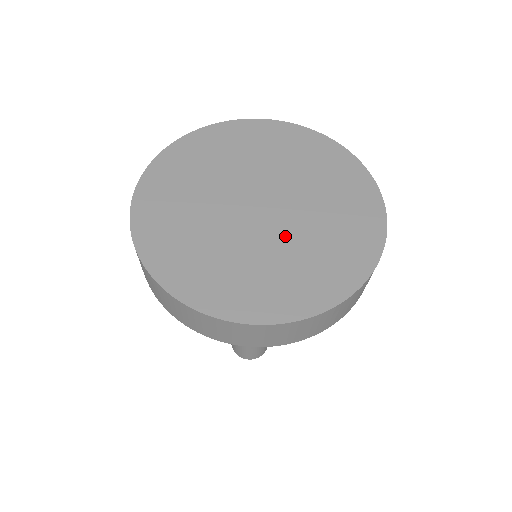
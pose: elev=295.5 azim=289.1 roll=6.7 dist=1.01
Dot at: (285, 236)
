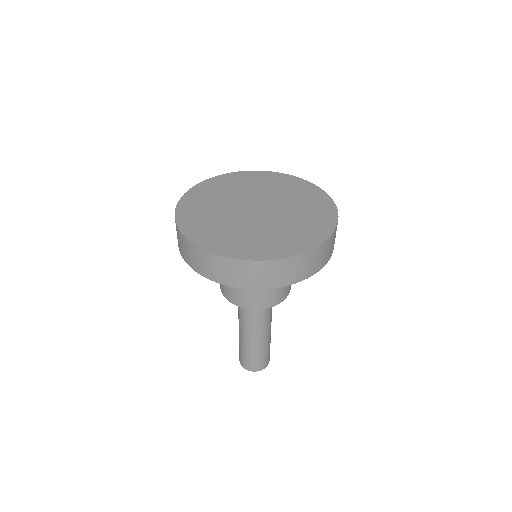
Dot at: (260, 225)
